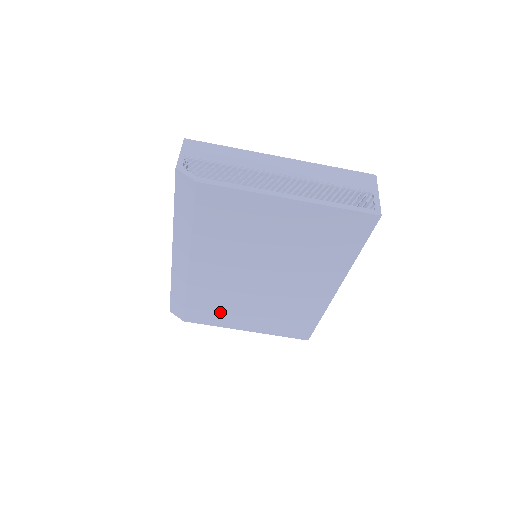
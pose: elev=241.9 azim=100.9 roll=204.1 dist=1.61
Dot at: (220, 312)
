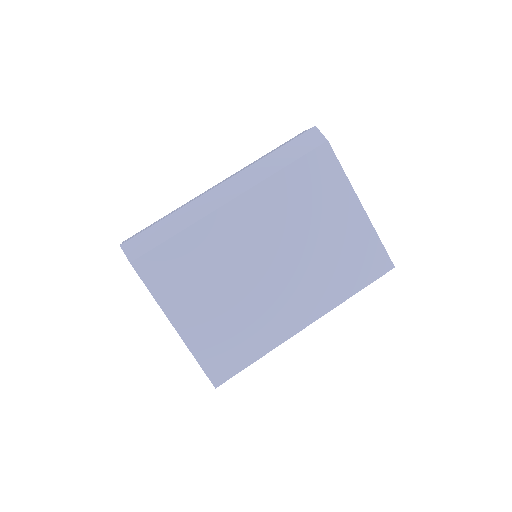
Dot at: (184, 279)
